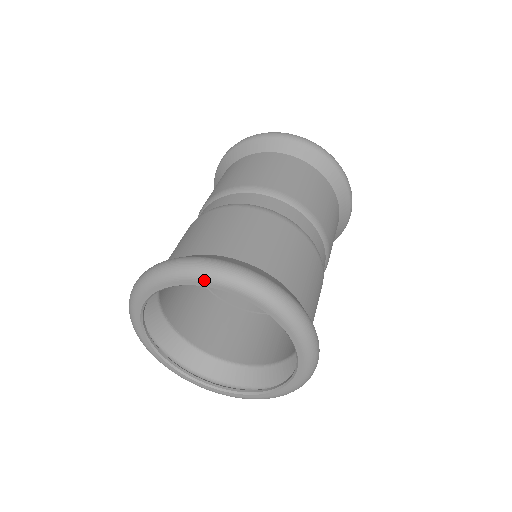
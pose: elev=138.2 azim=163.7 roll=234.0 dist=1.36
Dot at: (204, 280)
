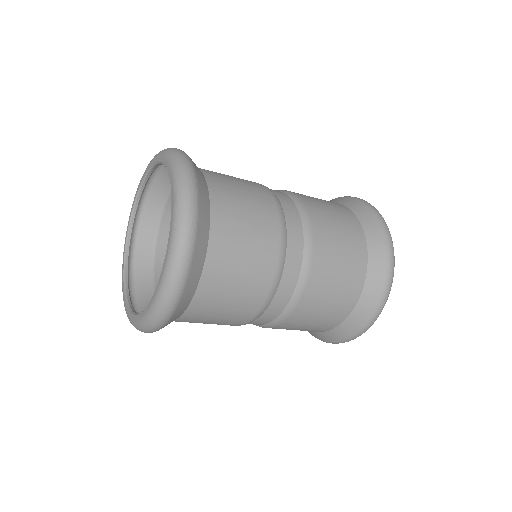
Dot at: (145, 170)
